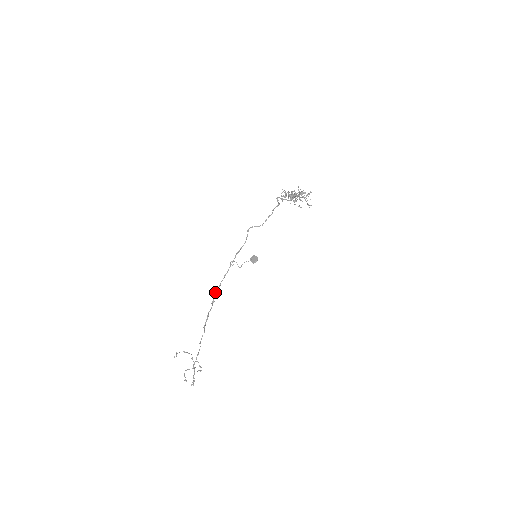
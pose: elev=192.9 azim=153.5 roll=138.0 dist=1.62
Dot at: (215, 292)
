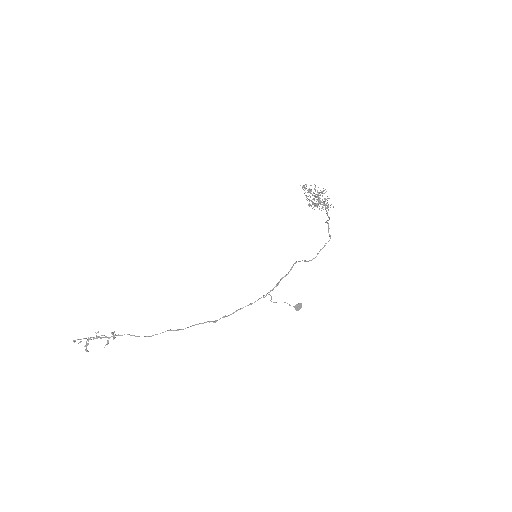
Dot at: occluded
